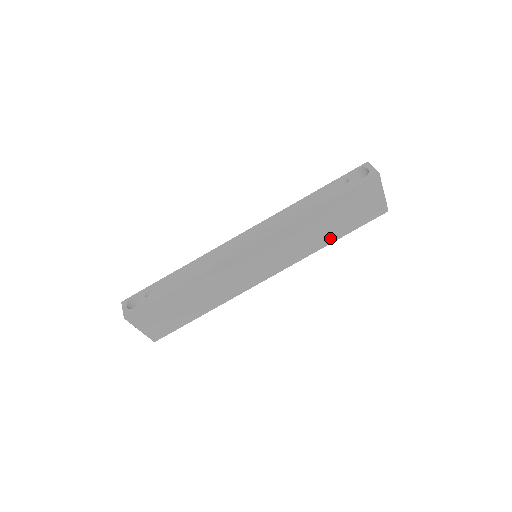
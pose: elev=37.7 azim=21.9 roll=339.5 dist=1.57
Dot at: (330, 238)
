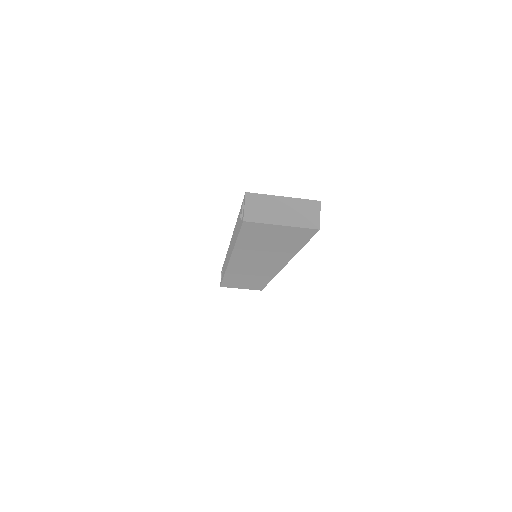
Dot at: (290, 250)
